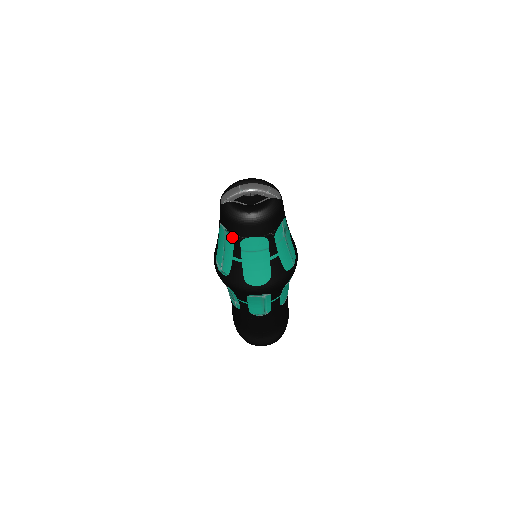
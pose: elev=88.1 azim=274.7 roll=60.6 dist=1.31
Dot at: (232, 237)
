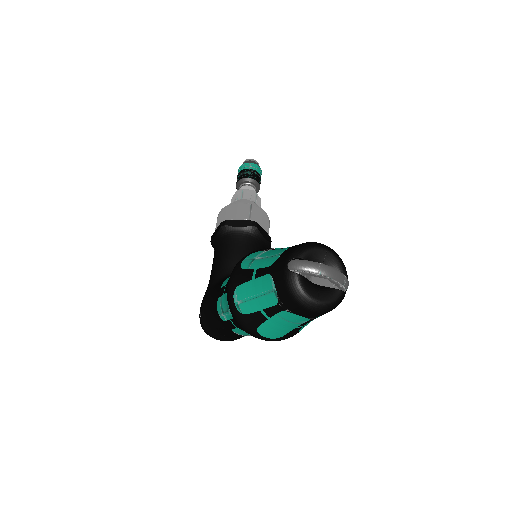
Dot at: (277, 302)
